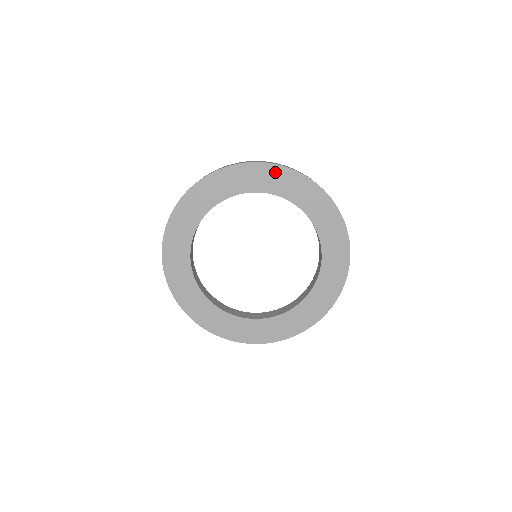
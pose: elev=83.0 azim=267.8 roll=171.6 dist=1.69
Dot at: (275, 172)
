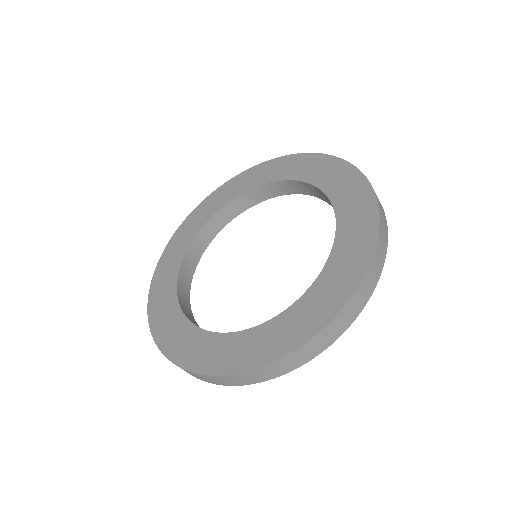
Dot at: (216, 195)
